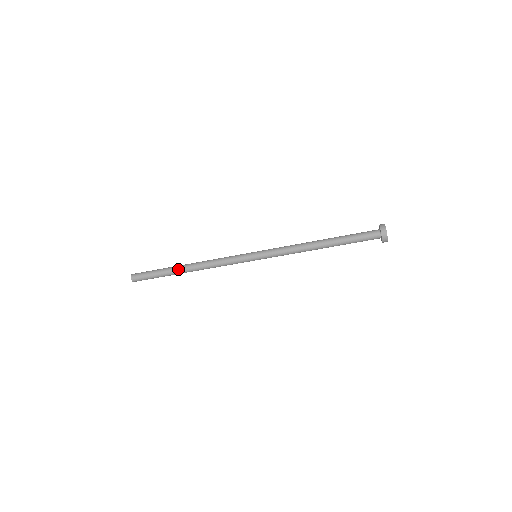
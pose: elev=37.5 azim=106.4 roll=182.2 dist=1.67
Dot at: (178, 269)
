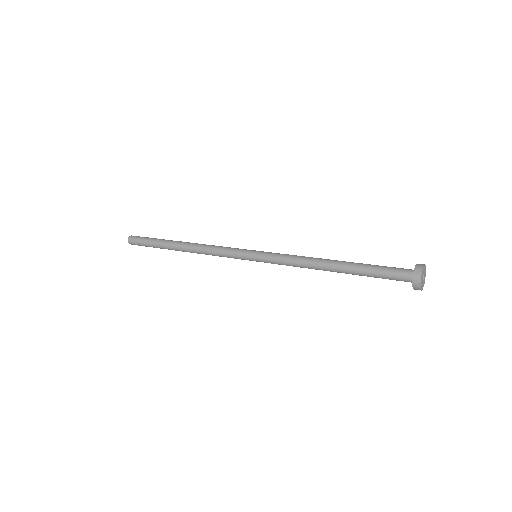
Dot at: (172, 244)
